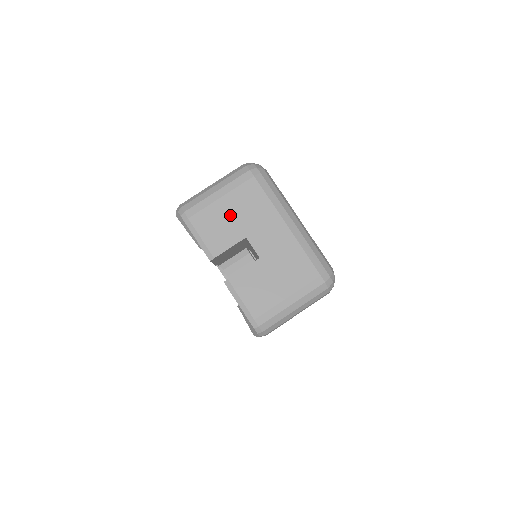
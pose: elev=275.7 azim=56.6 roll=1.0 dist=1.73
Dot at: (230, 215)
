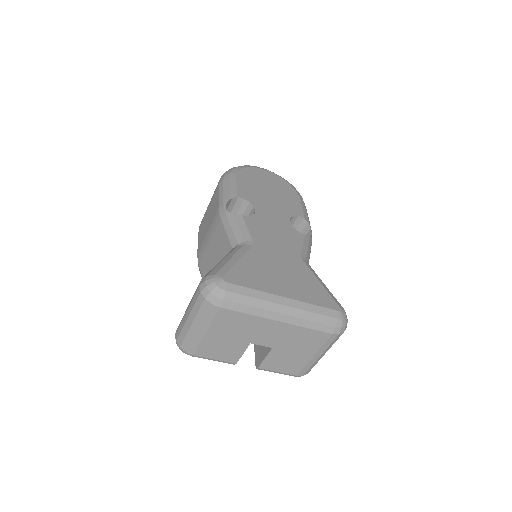
Dot at: (224, 338)
